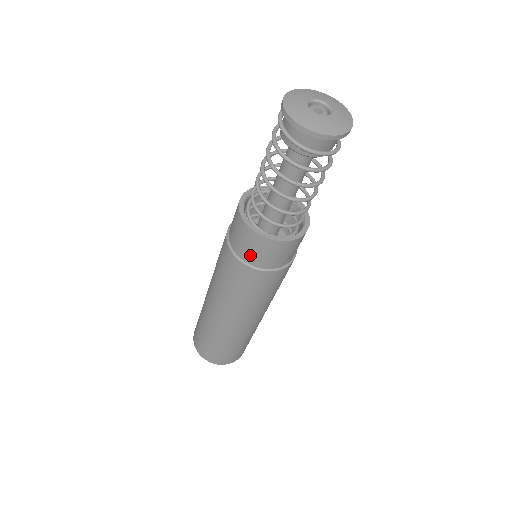
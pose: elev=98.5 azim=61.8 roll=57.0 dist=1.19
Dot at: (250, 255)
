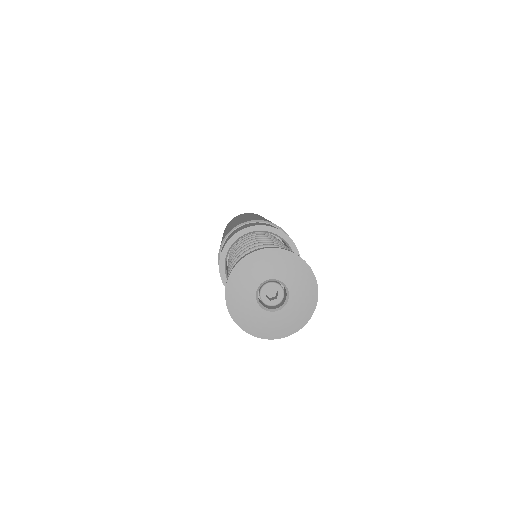
Dot at: occluded
